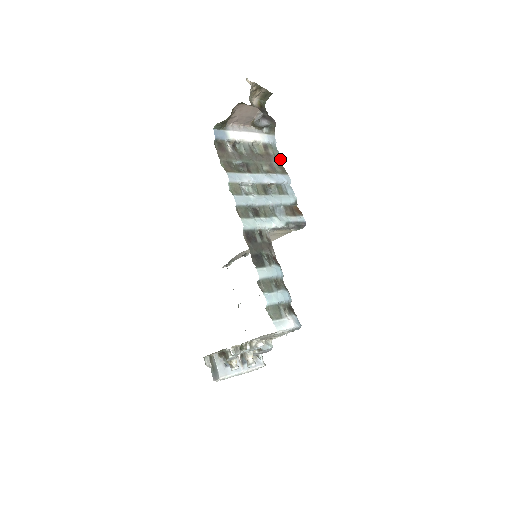
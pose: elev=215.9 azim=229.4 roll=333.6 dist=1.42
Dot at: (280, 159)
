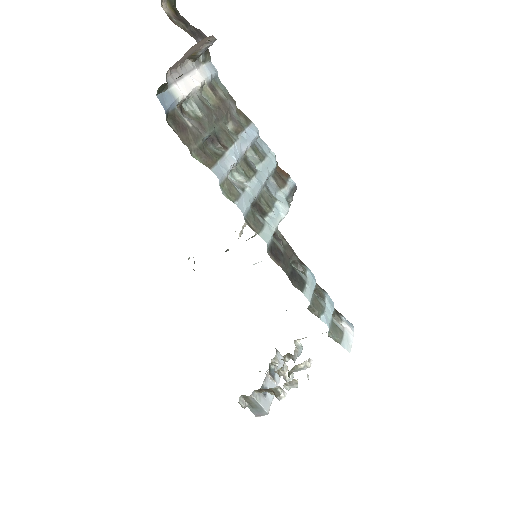
Dot at: (233, 100)
